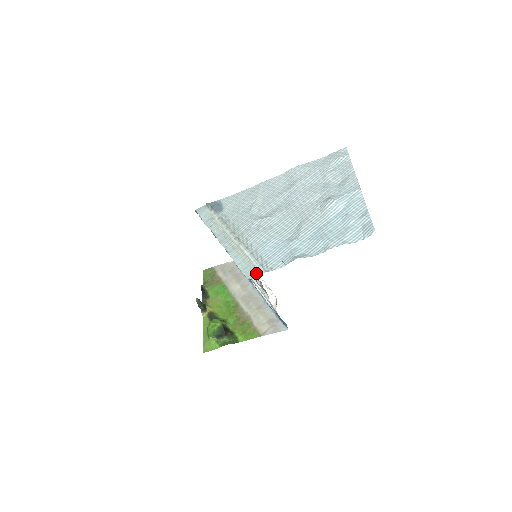
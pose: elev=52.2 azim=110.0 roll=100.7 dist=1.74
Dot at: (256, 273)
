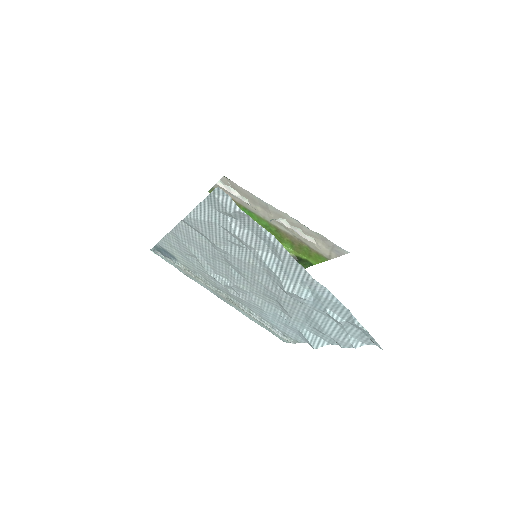
Dot at: (286, 341)
